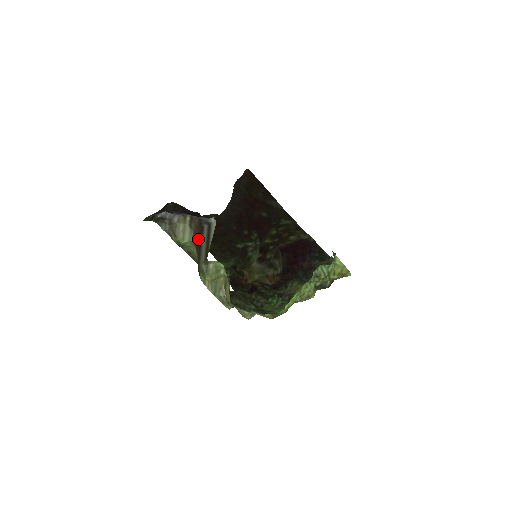
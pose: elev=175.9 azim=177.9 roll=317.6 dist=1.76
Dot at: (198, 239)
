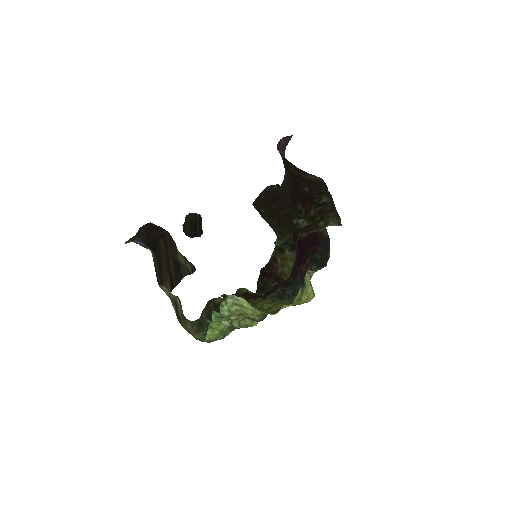
Dot at: (171, 255)
